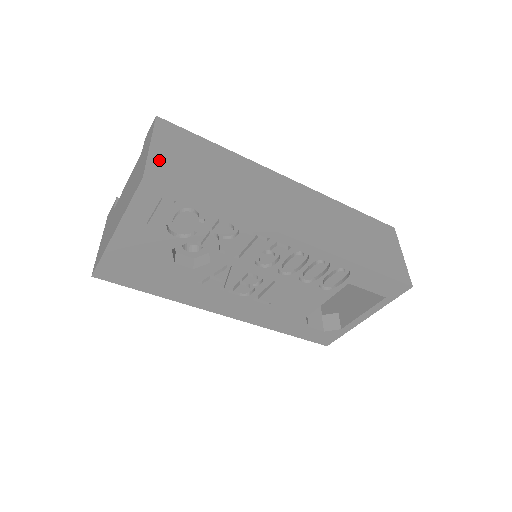
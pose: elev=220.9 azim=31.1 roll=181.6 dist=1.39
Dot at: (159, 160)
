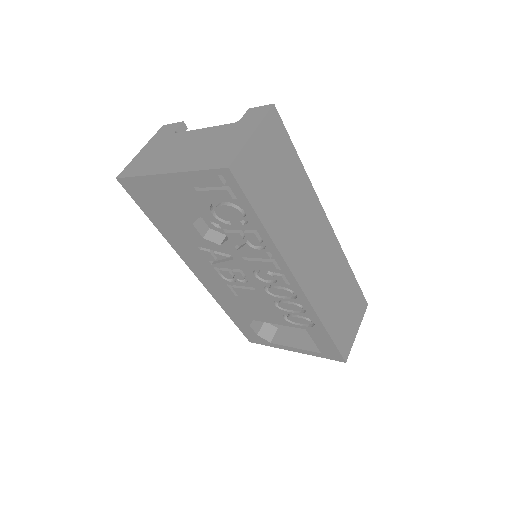
Dot at: (250, 155)
